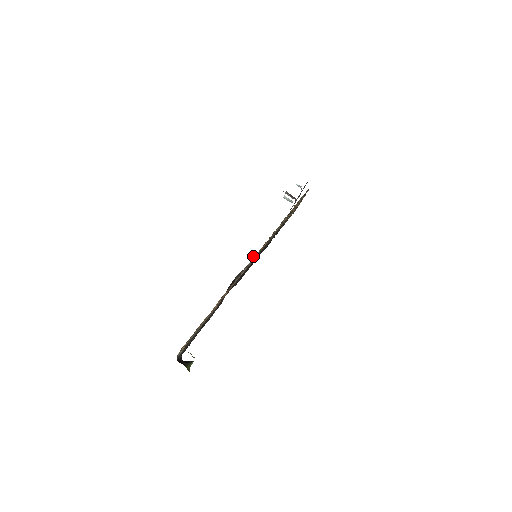
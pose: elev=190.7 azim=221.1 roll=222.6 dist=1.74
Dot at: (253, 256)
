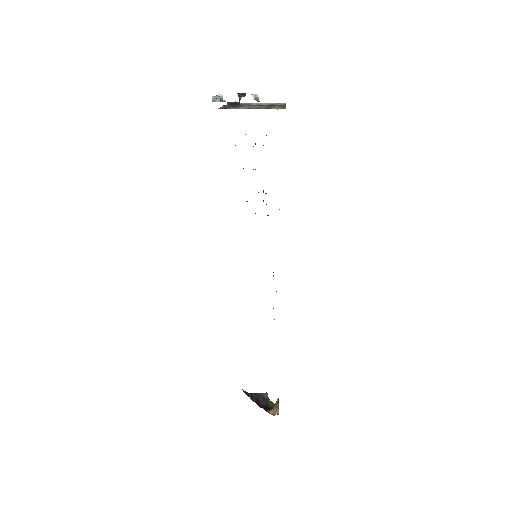
Dot at: occluded
